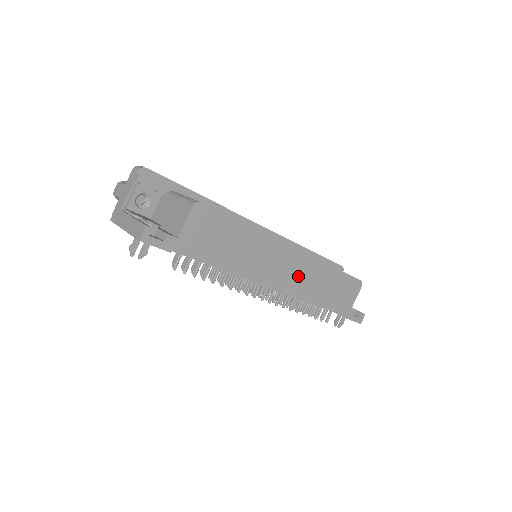
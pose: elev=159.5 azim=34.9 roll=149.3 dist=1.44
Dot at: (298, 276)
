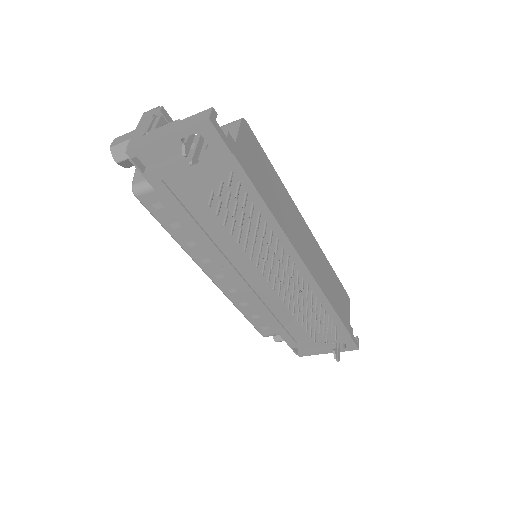
Dot at: (314, 258)
